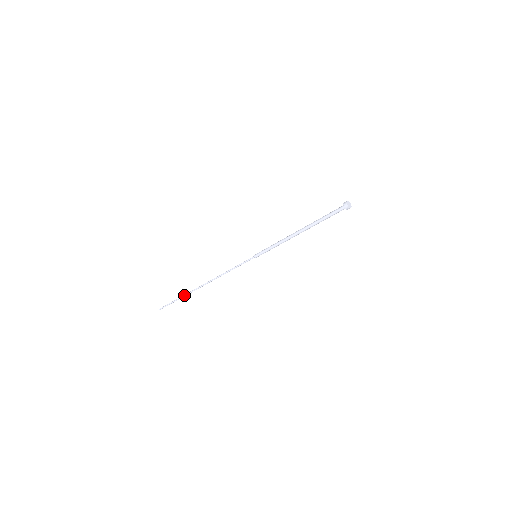
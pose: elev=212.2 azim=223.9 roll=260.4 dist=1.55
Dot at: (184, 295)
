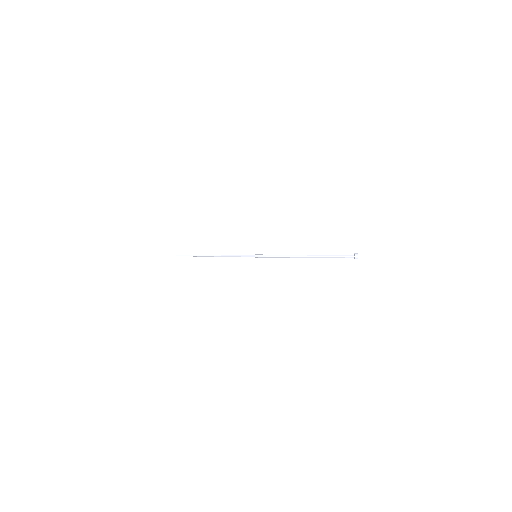
Dot at: (150, 255)
